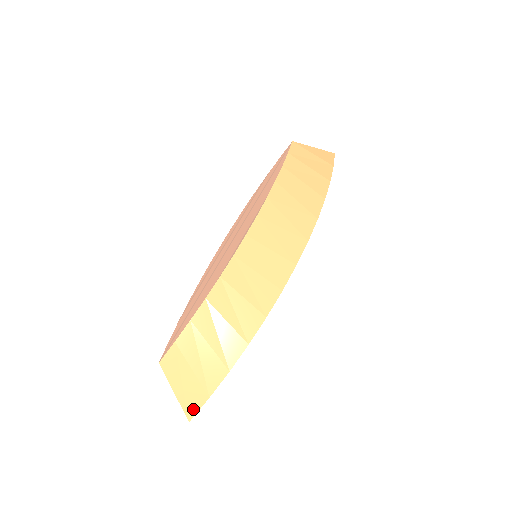
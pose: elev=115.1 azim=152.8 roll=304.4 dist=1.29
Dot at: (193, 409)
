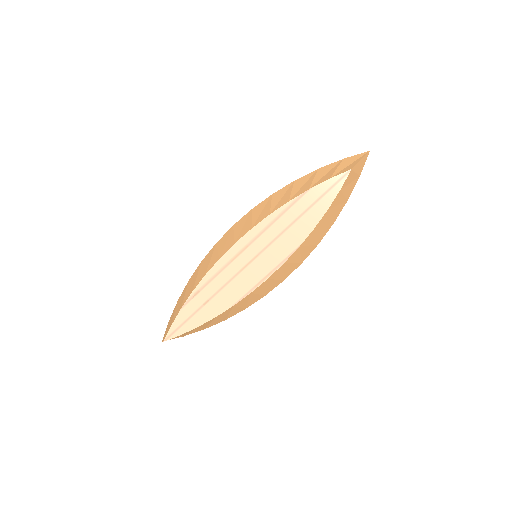
Dot at: occluded
